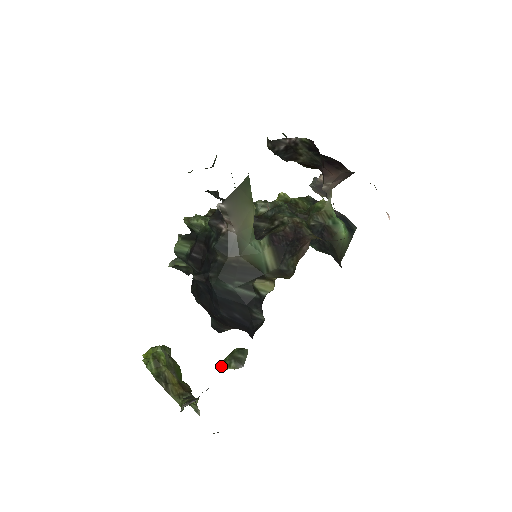
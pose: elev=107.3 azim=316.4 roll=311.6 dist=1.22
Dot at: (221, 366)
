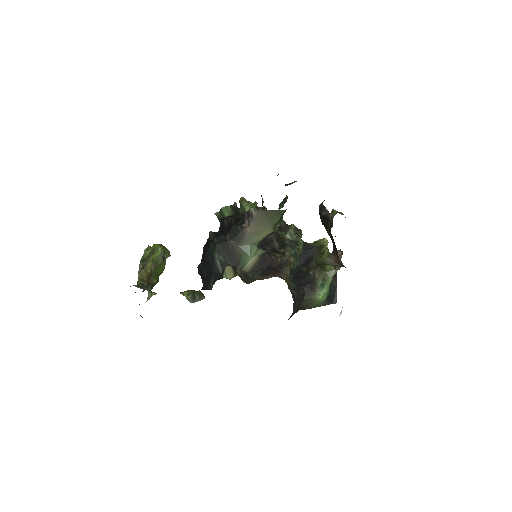
Dot at: (184, 291)
